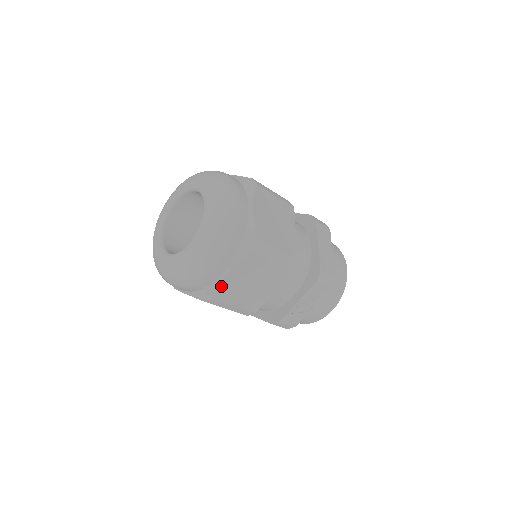
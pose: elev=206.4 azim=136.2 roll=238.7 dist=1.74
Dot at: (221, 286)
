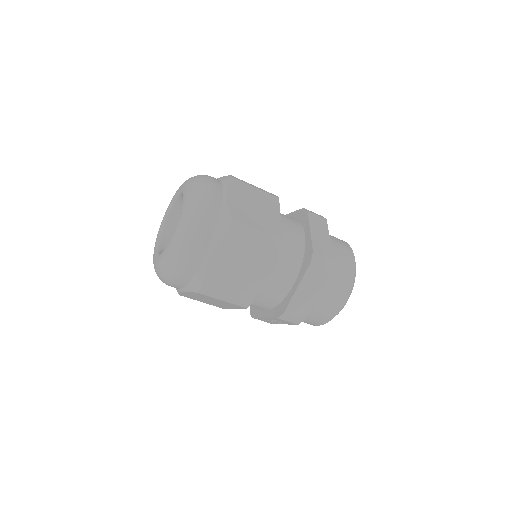
Dot at: (181, 293)
